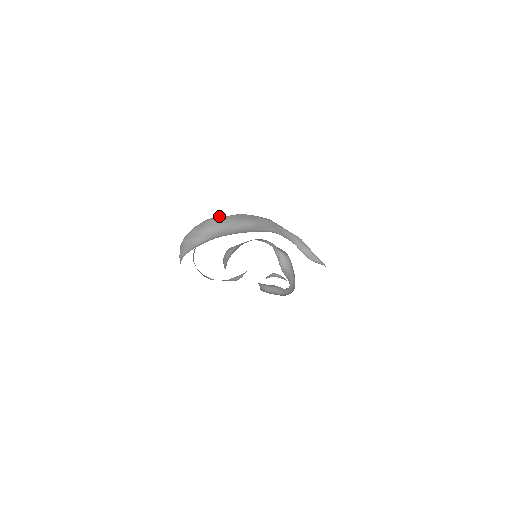
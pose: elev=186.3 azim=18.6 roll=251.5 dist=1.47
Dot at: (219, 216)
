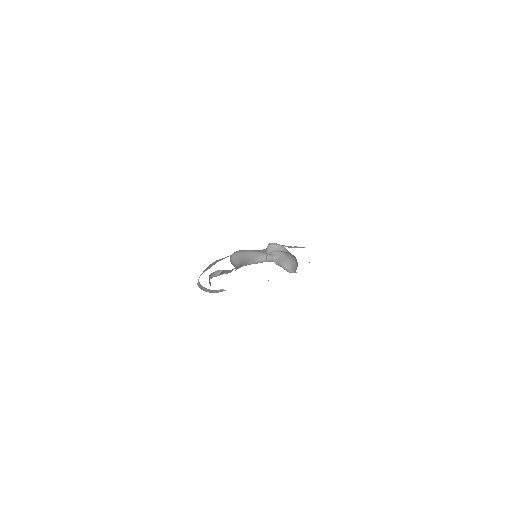
Dot at: occluded
